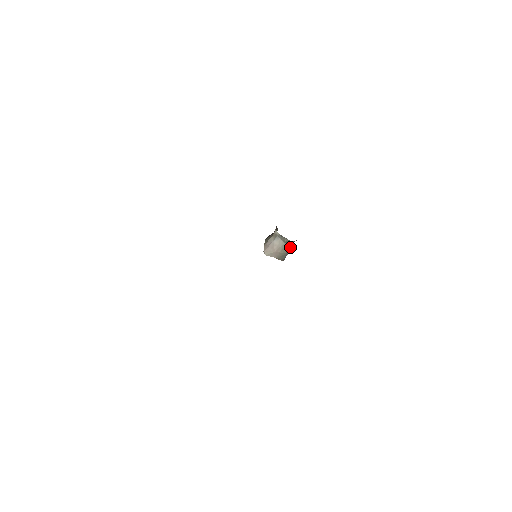
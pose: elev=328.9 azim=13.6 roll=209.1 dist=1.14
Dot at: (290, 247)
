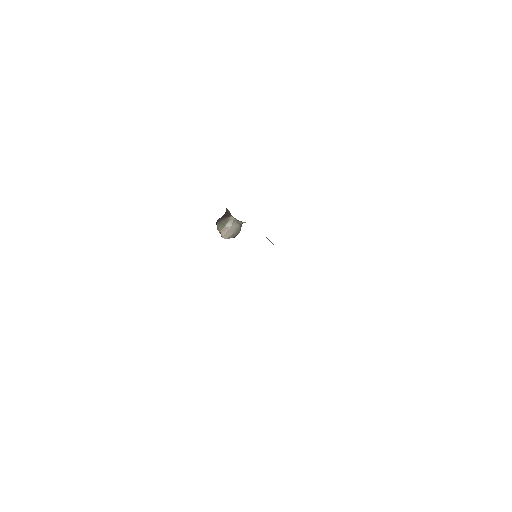
Dot at: occluded
